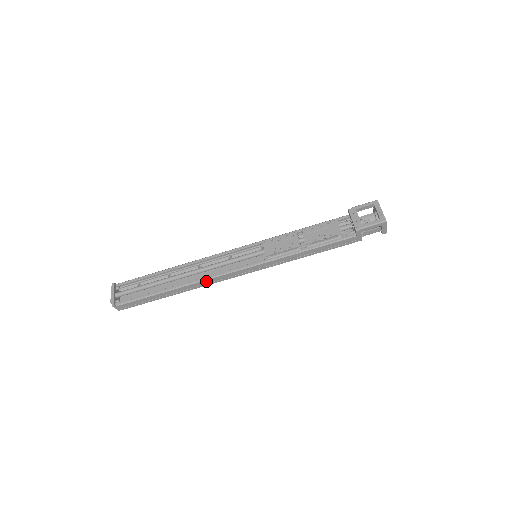
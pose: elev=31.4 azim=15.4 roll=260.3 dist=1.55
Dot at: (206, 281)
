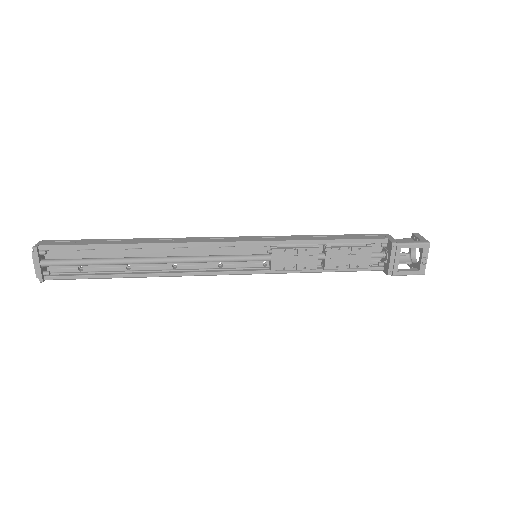
Dot at: (183, 275)
